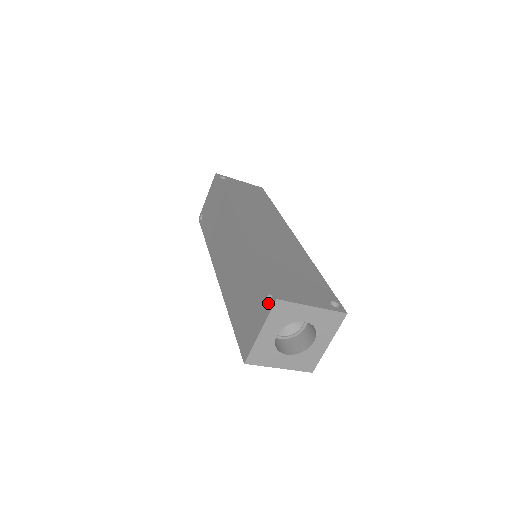
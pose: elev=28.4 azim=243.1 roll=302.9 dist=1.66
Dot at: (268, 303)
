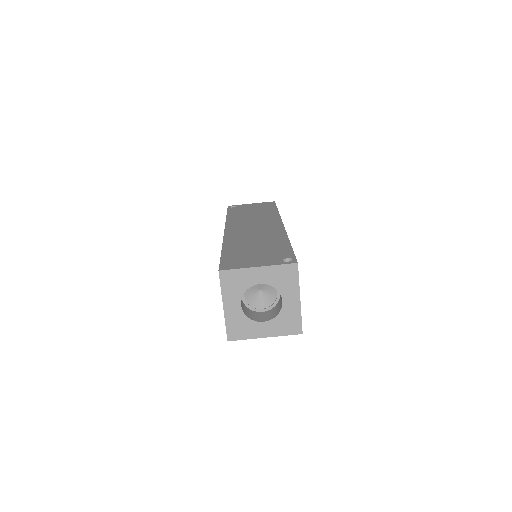
Dot at: (283, 261)
